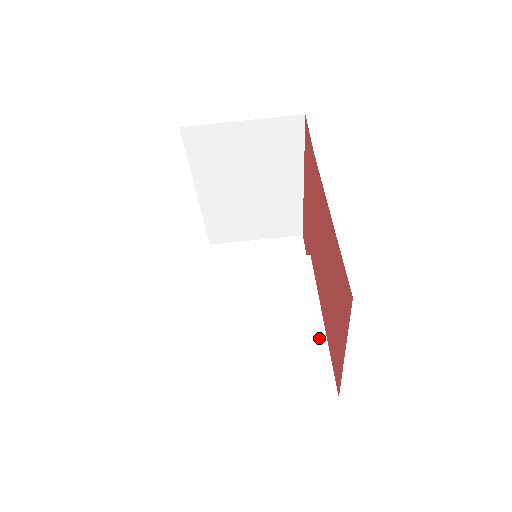
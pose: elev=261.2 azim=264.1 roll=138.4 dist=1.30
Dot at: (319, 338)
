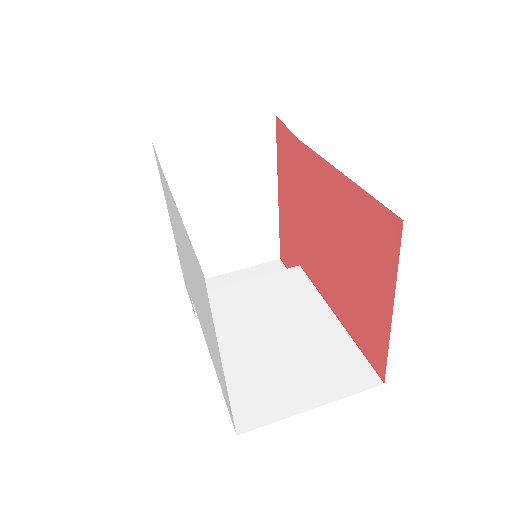
Dot at: (339, 334)
